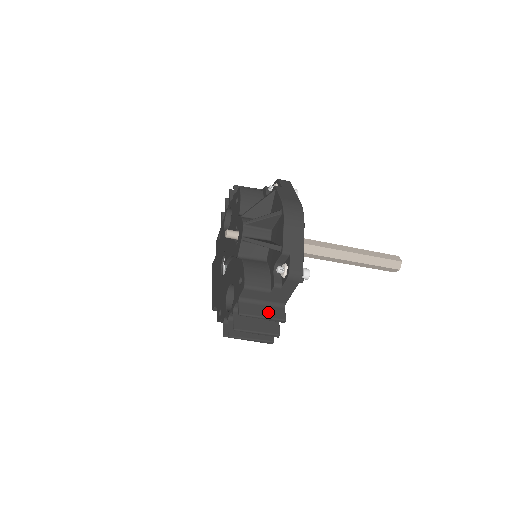
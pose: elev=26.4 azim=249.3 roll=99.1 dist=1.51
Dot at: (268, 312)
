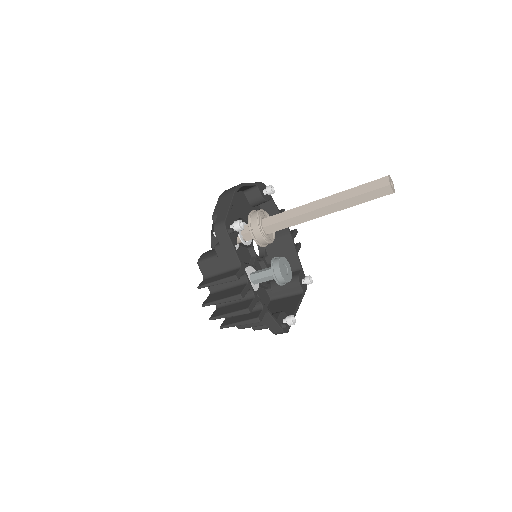
Dot at: (223, 276)
